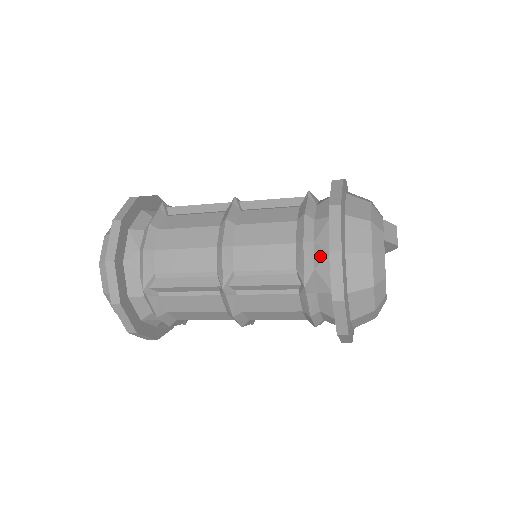
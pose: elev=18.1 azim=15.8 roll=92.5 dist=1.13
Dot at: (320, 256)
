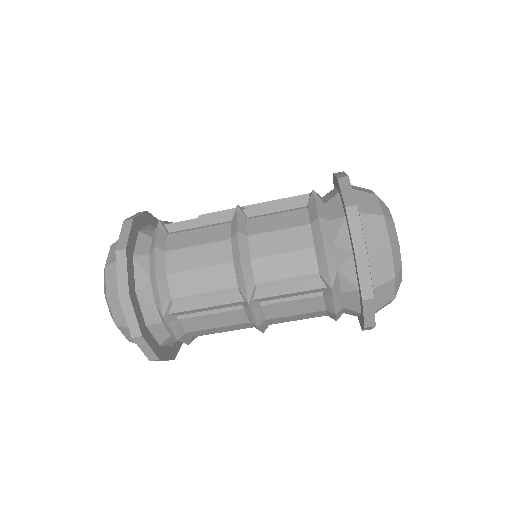
Dot at: (342, 257)
